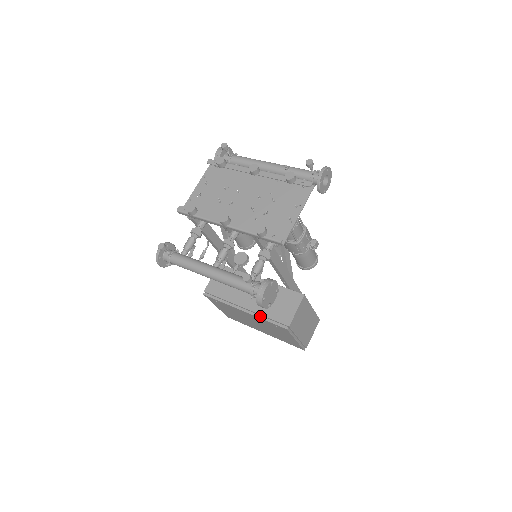
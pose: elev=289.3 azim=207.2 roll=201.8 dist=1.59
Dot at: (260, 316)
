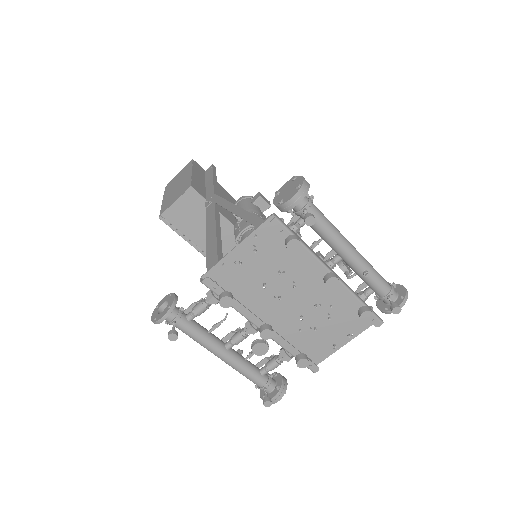
Dot at: occluded
